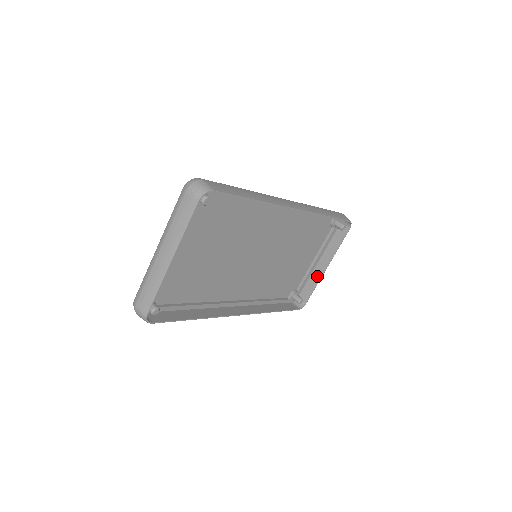
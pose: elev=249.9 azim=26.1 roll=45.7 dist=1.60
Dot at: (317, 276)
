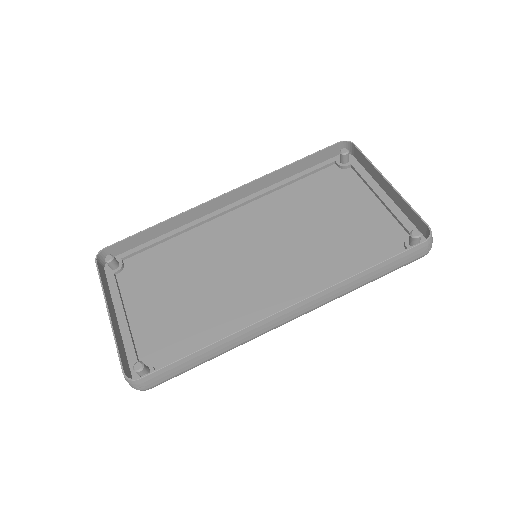
Dot at: (398, 200)
